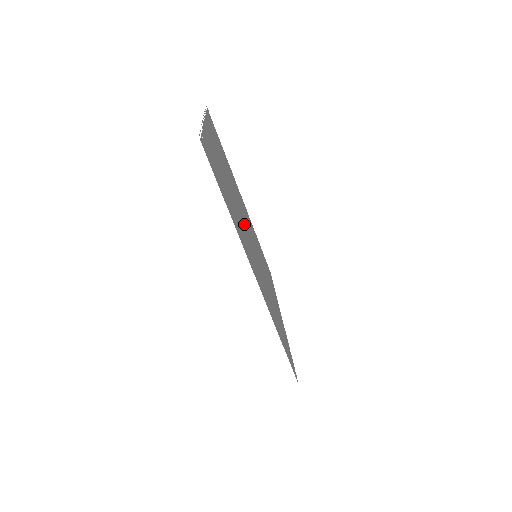
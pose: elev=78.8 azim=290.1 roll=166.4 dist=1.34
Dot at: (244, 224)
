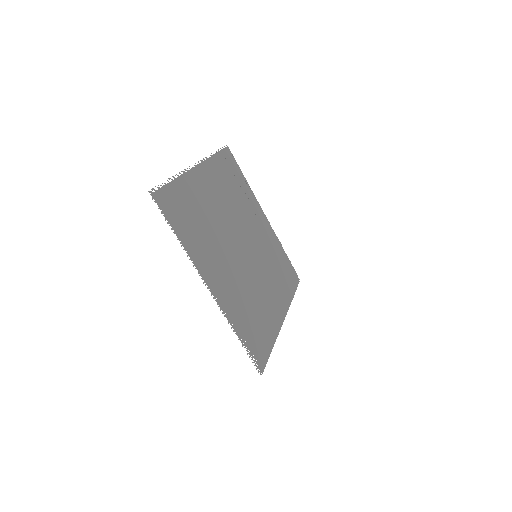
Dot at: (245, 260)
